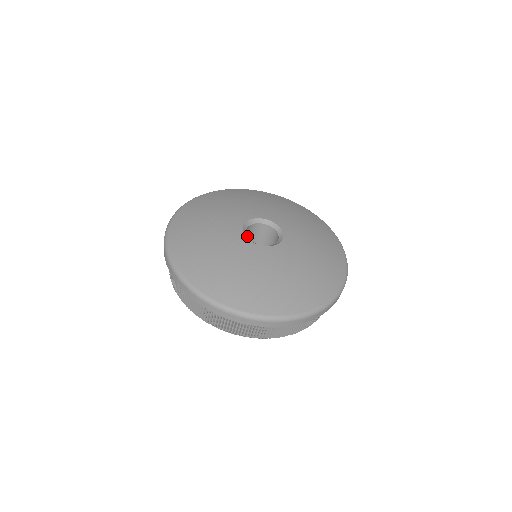
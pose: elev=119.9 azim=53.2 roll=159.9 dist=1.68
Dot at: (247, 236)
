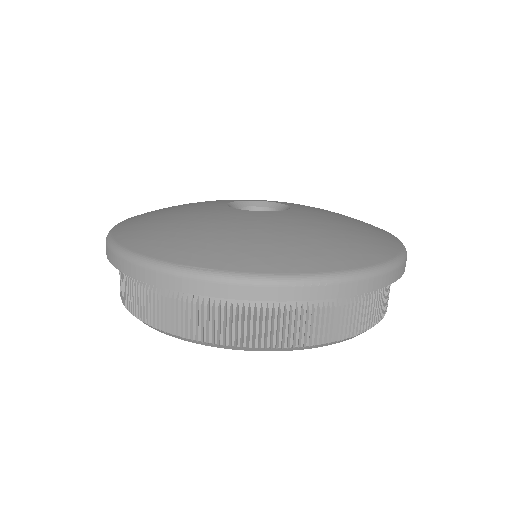
Dot at: occluded
